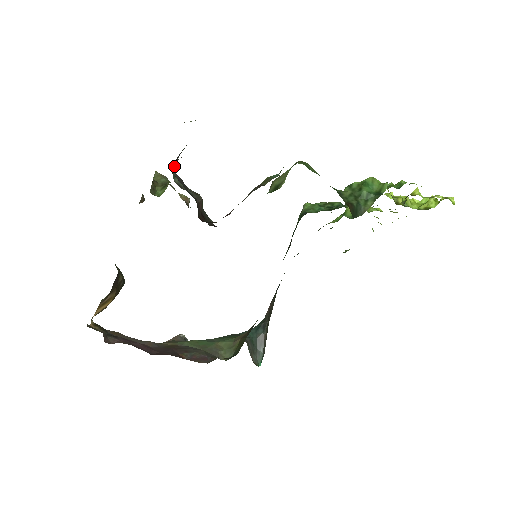
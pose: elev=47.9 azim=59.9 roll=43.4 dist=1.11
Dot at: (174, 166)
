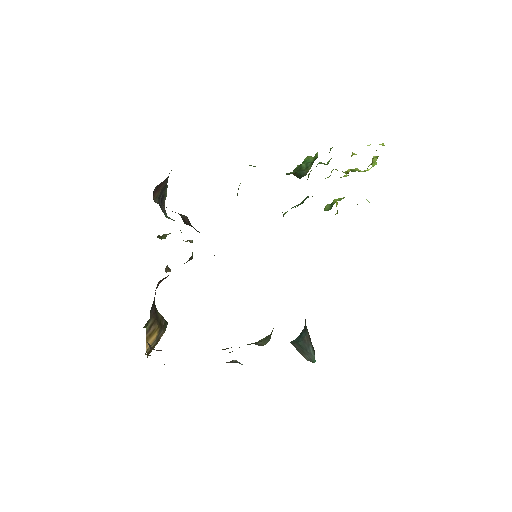
Dot at: (163, 208)
